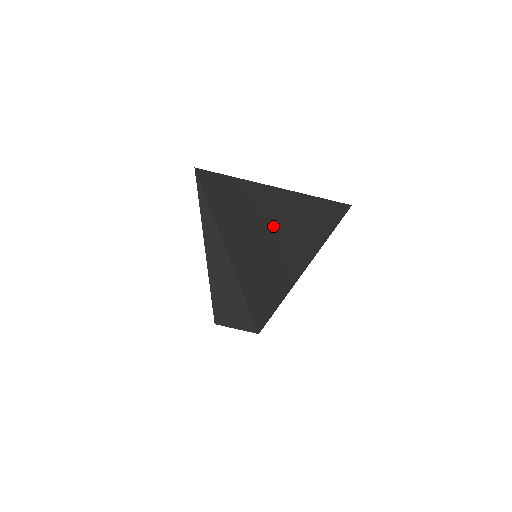
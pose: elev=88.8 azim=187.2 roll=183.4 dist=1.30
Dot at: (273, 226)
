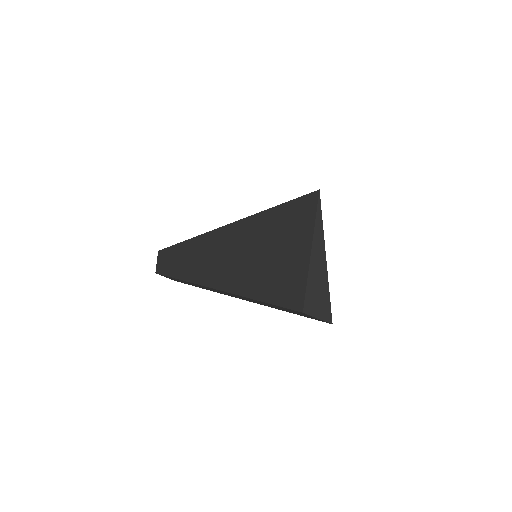
Dot at: occluded
